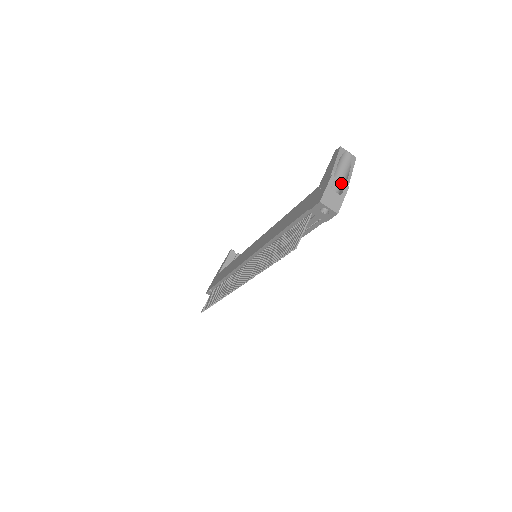
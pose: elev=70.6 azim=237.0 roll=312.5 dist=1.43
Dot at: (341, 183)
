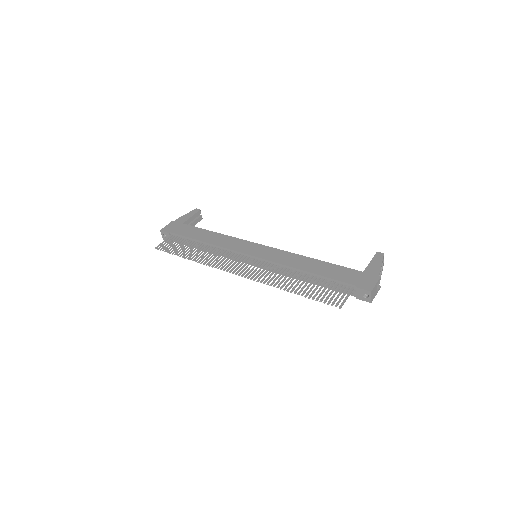
Dot at: occluded
